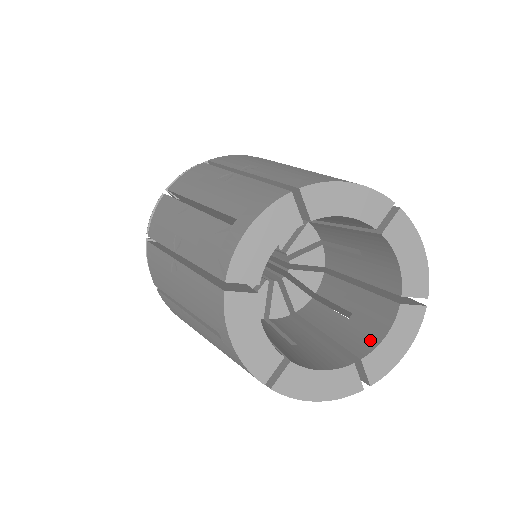
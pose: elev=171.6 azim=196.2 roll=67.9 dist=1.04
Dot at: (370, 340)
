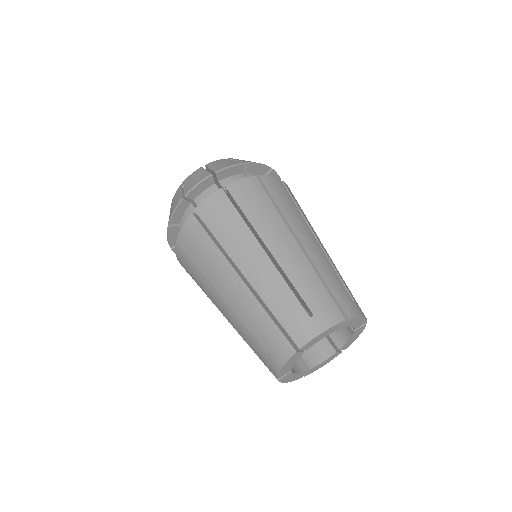
Dot at: (315, 359)
